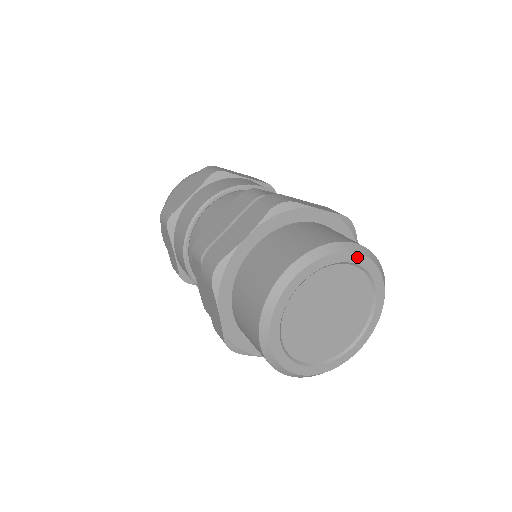
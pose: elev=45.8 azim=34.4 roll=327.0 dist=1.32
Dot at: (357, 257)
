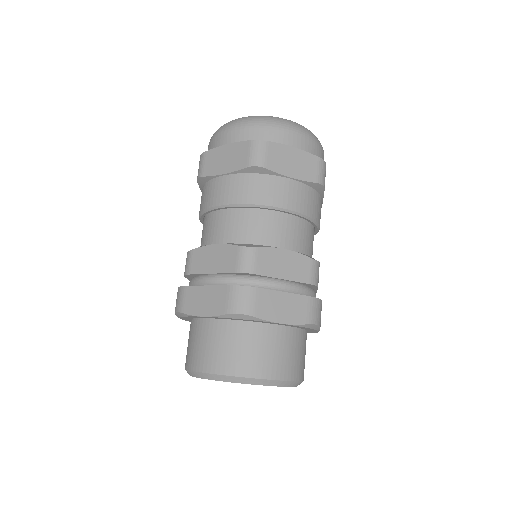
Dot at: occluded
